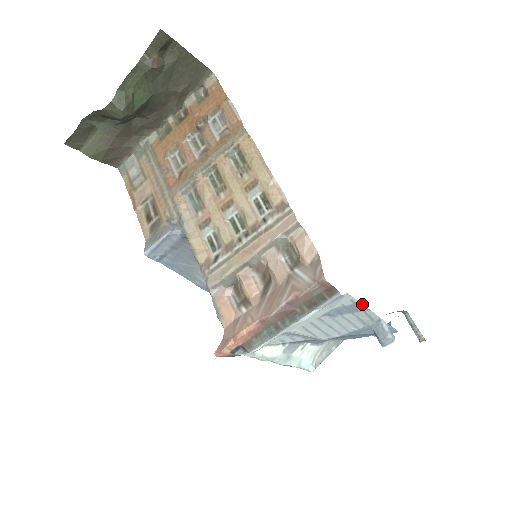
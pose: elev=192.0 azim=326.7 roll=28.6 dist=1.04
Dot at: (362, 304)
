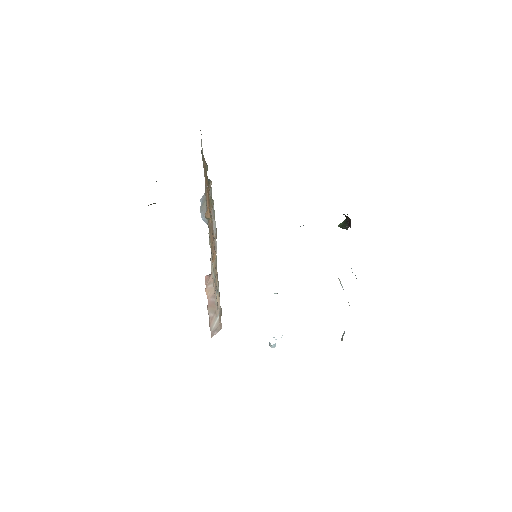
Dot at: occluded
